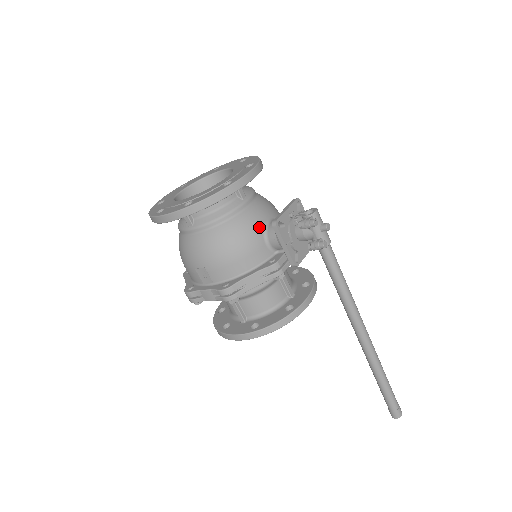
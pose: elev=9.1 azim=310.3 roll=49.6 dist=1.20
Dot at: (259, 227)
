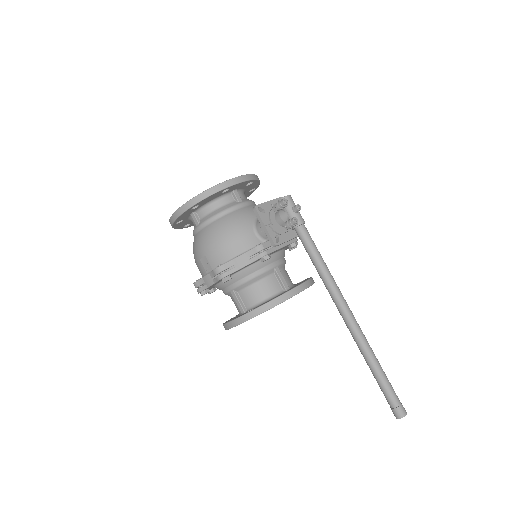
Dot at: (249, 220)
